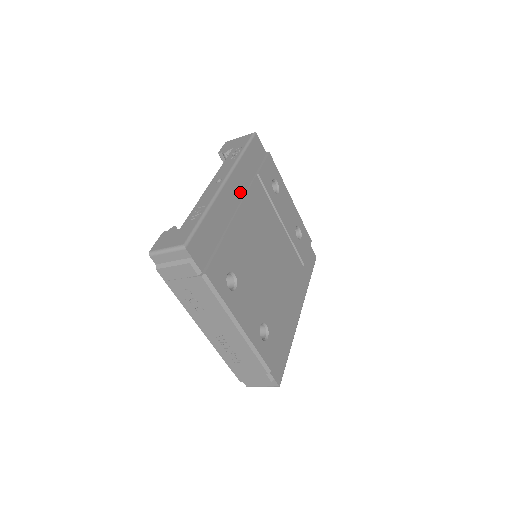
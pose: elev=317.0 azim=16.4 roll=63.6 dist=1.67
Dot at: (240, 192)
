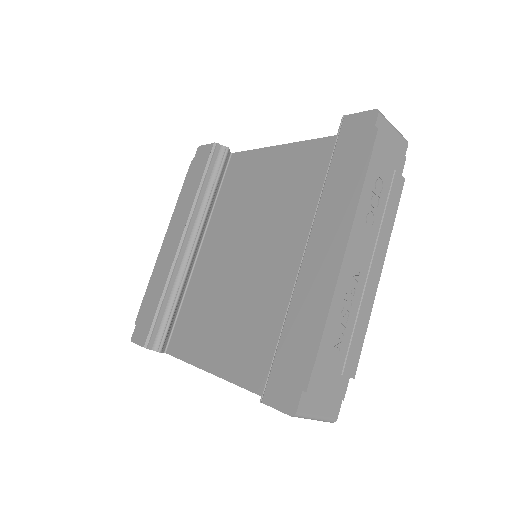
Dot at: occluded
